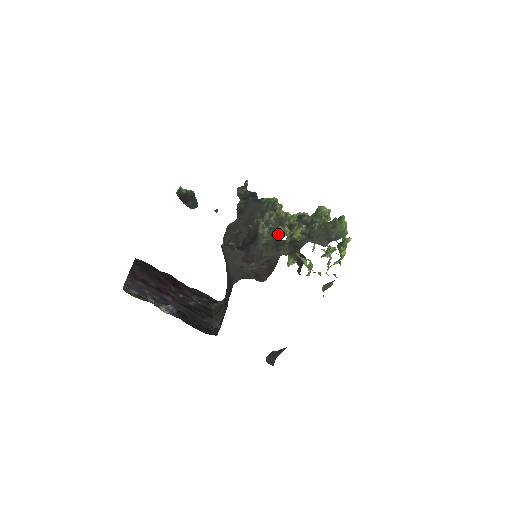
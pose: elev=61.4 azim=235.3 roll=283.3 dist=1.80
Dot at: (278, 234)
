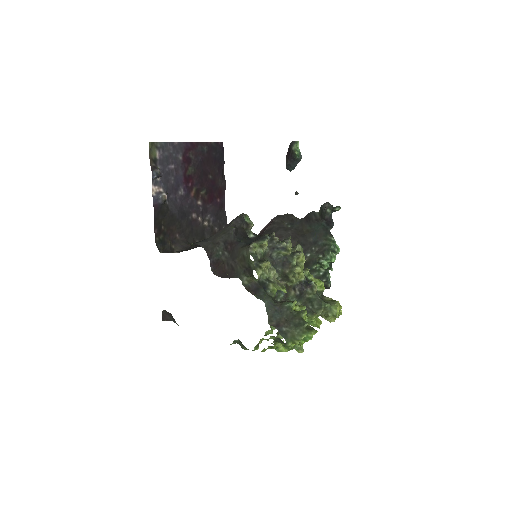
Dot at: (256, 265)
